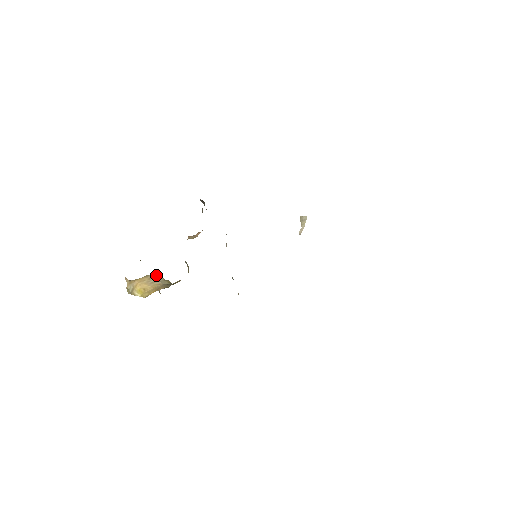
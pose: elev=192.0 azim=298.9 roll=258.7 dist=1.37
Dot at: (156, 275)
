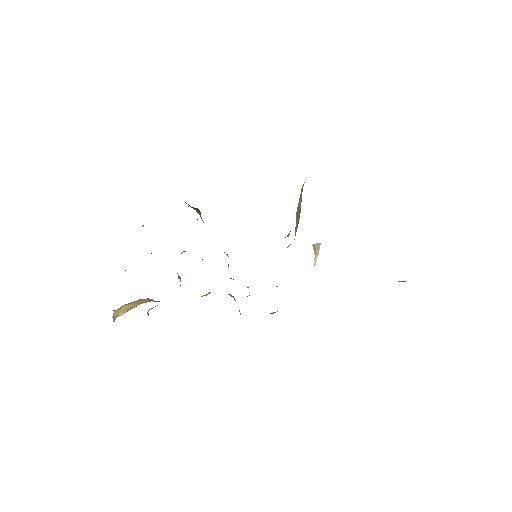
Dot at: occluded
